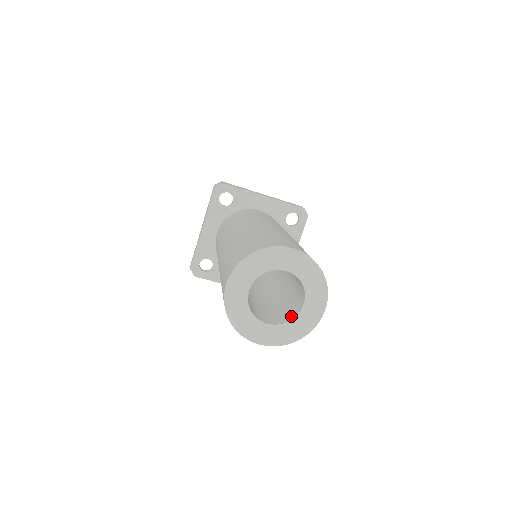
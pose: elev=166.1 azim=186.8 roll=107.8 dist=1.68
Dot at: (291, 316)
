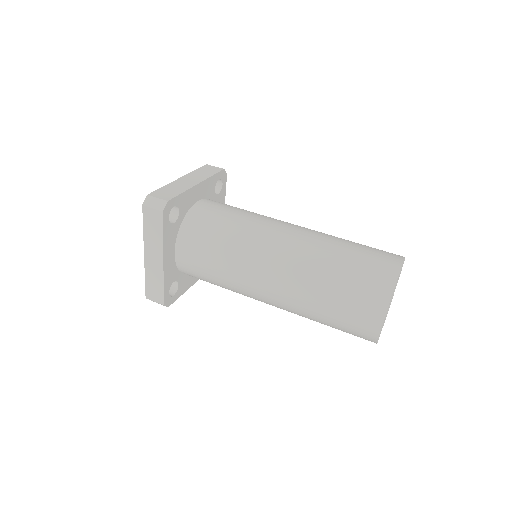
Dot at: occluded
